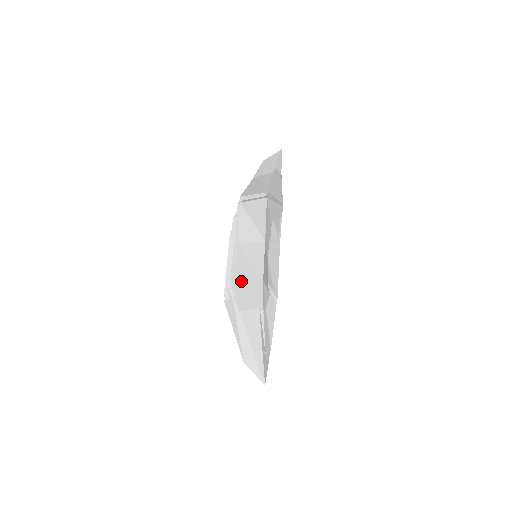
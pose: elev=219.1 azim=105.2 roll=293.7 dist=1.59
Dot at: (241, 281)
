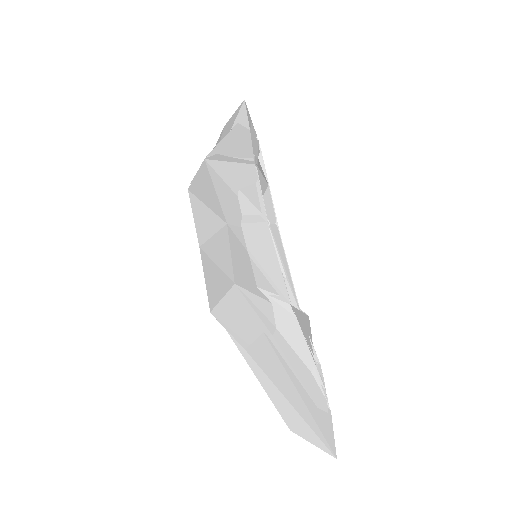
Dot at: (214, 301)
